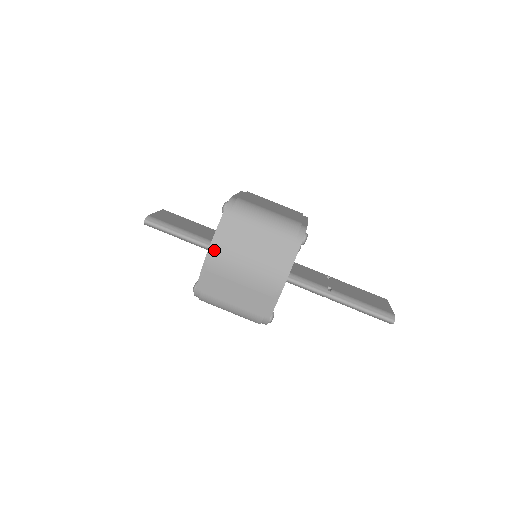
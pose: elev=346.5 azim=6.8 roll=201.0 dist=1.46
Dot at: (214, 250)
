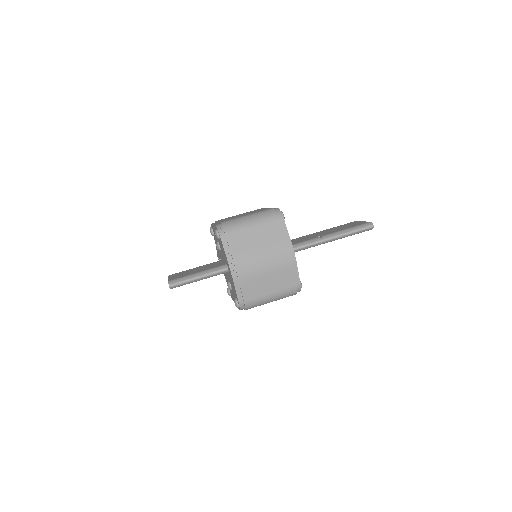
Dot at: (234, 265)
